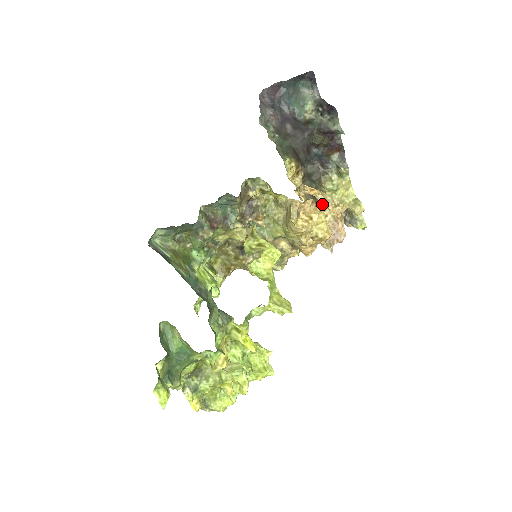
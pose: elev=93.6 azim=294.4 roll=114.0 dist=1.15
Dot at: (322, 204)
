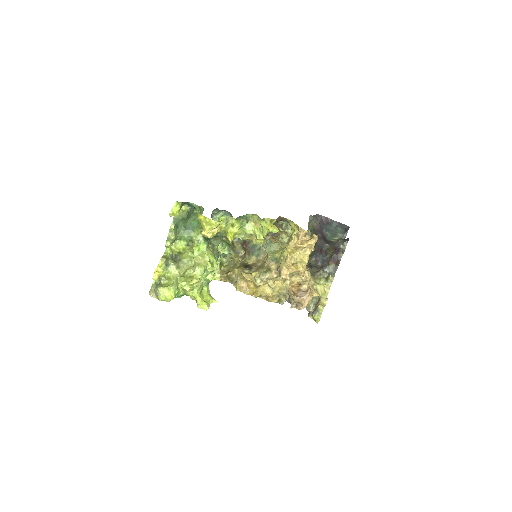
Dot at: (313, 241)
